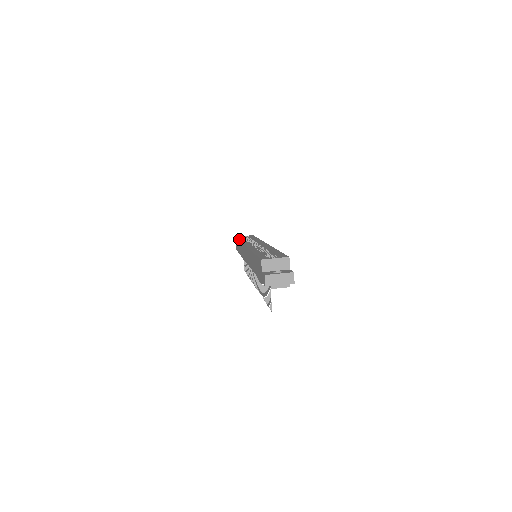
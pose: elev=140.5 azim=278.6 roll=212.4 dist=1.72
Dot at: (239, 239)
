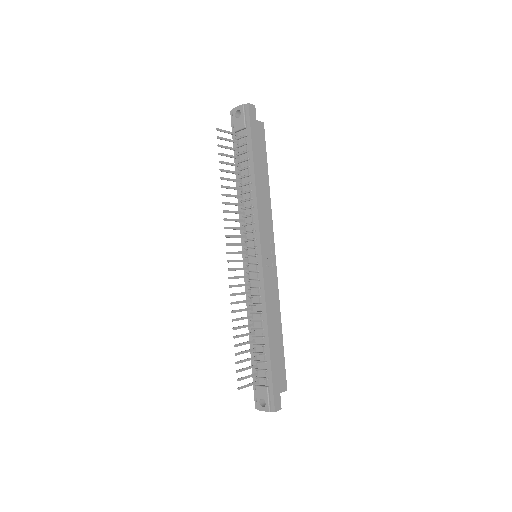
Dot at: occluded
